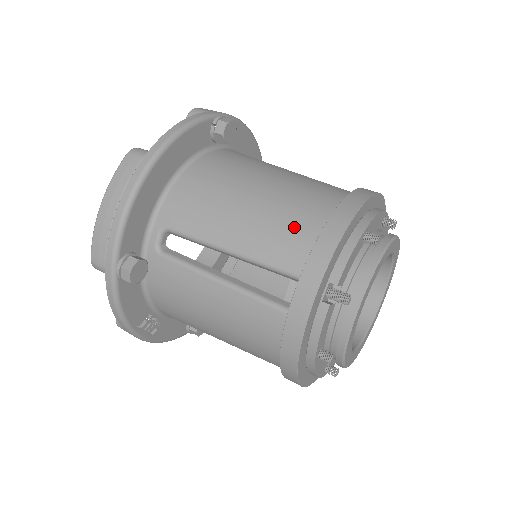
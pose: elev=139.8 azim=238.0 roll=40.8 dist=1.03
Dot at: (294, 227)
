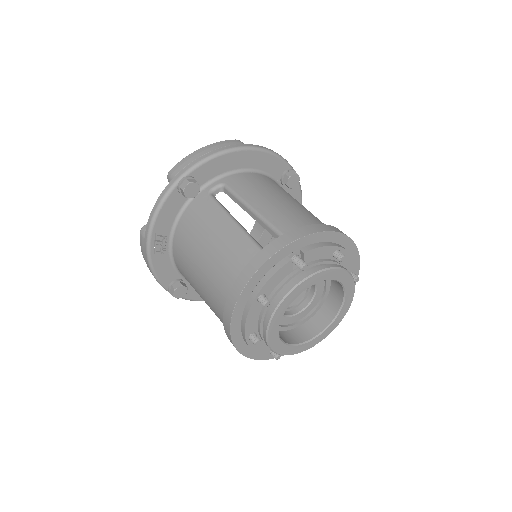
Dot at: (299, 218)
